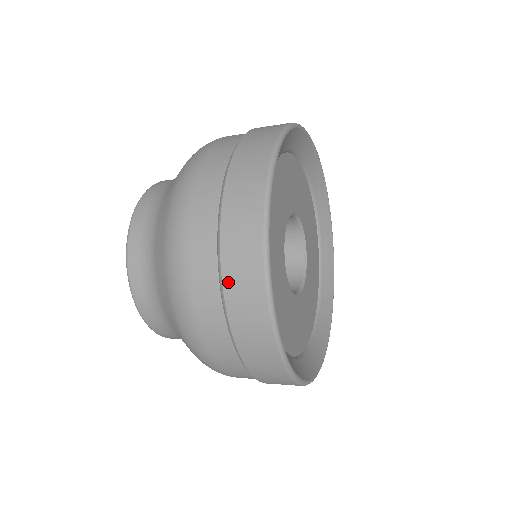
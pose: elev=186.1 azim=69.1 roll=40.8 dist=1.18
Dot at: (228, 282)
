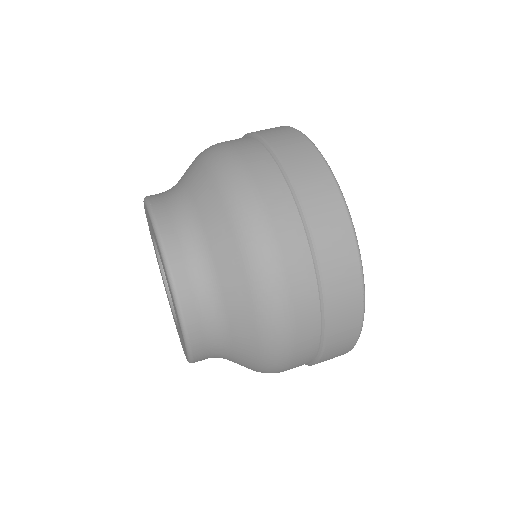
Dot at: (332, 309)
